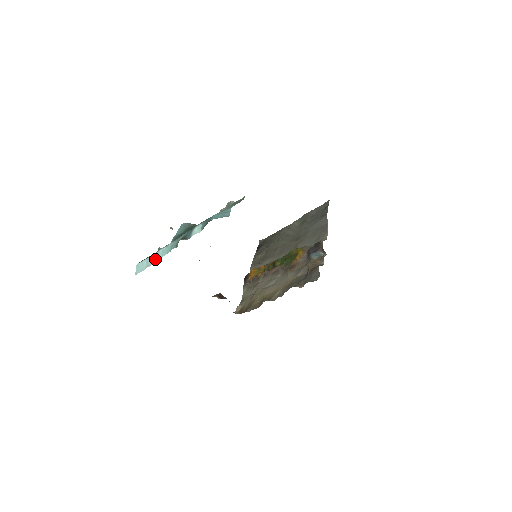
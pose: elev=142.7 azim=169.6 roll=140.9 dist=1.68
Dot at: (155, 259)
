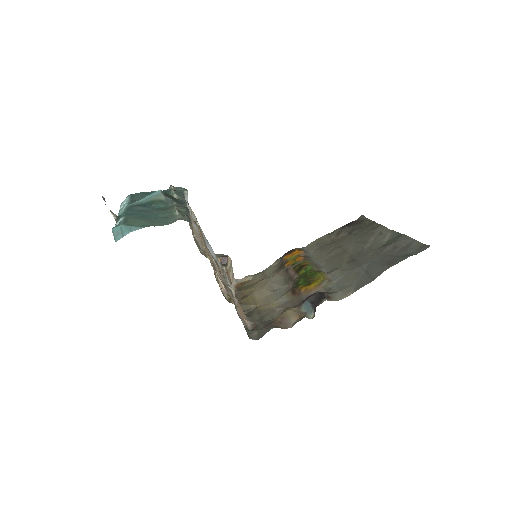
Dot at: (121, 208)
